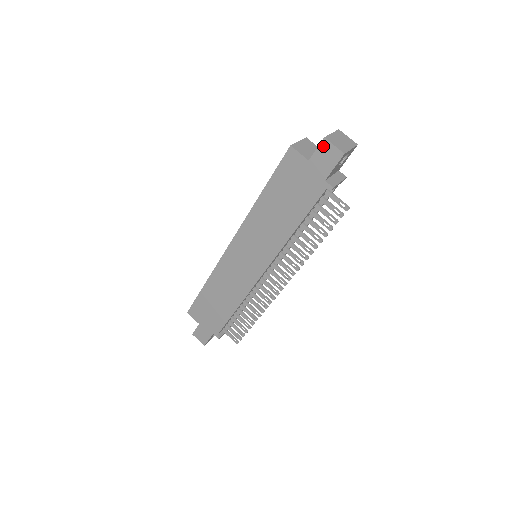
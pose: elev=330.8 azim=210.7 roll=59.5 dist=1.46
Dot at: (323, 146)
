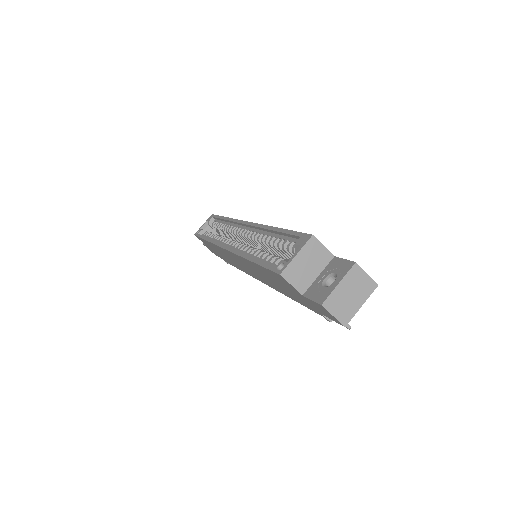
Dot at: (320, 306)
